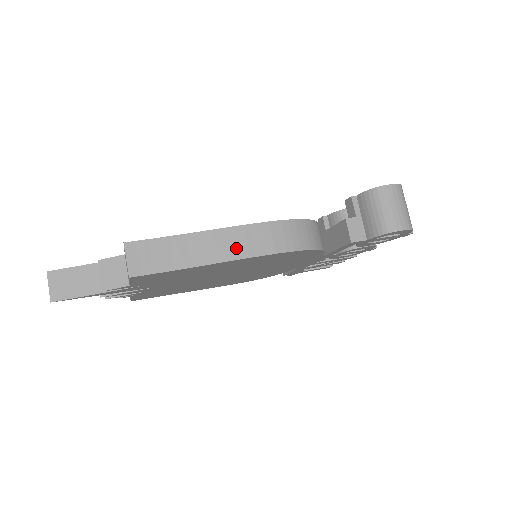
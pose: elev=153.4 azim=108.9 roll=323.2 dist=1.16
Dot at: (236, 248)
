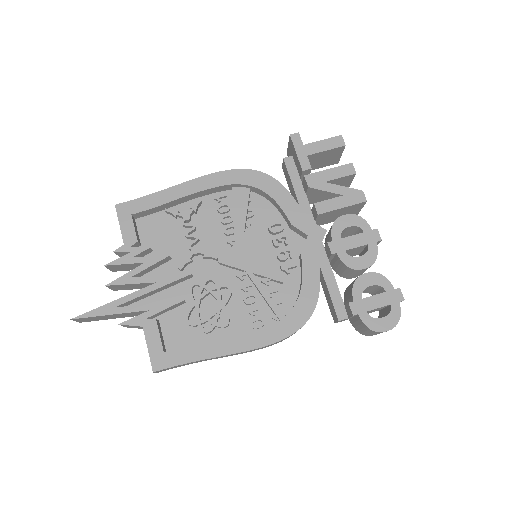
Dot at: (240, 353)
